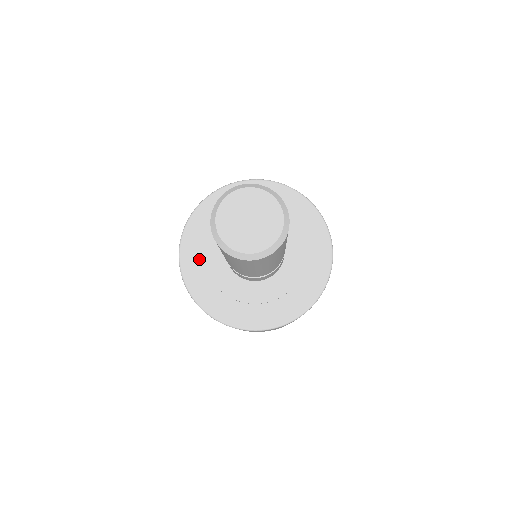
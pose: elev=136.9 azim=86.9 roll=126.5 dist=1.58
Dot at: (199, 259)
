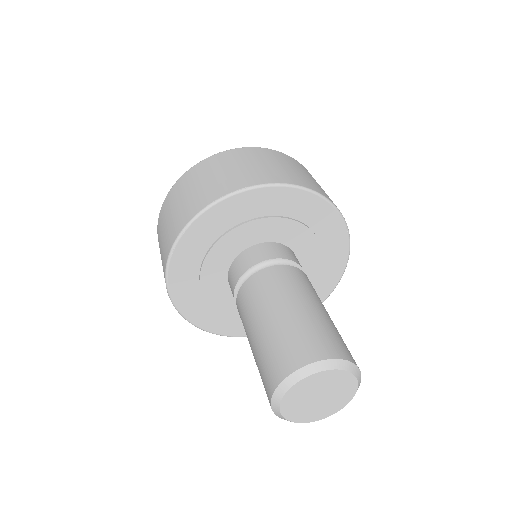
Dot at: (198, 298)
